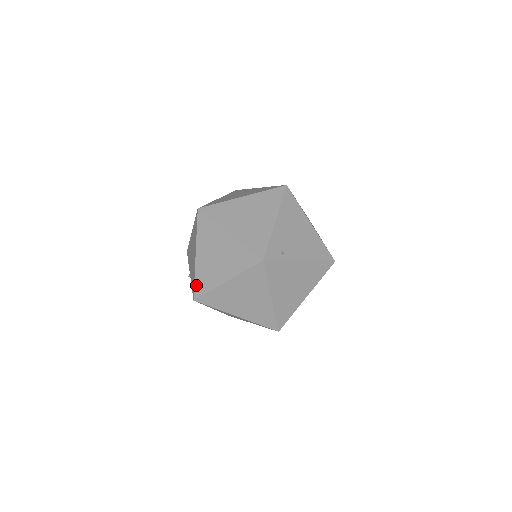
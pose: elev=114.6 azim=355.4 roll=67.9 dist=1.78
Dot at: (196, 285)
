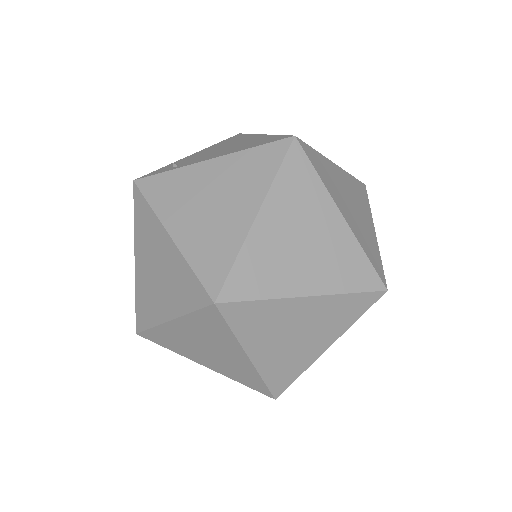
Dot at: occluded
